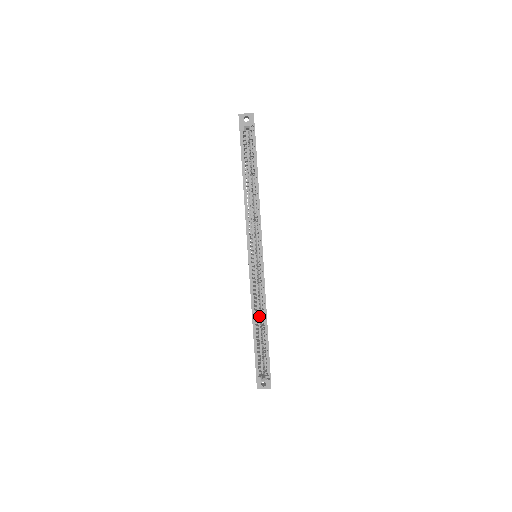
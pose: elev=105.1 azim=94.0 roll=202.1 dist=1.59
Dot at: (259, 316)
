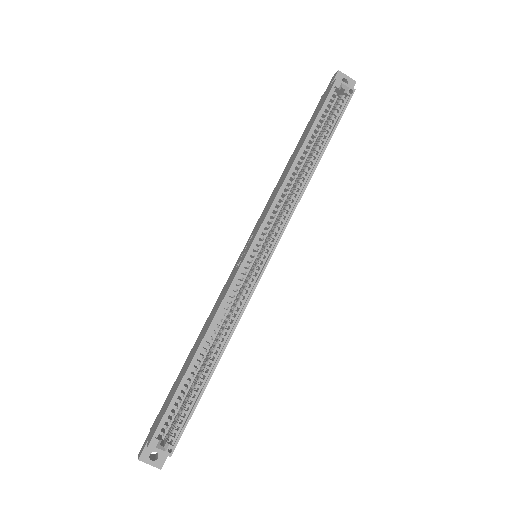
Dot at: (210, 344)
